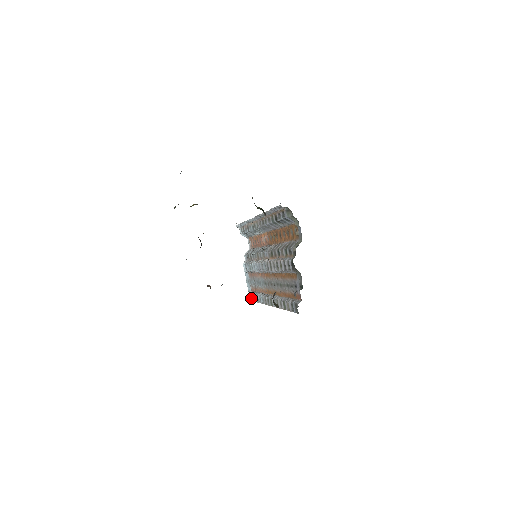
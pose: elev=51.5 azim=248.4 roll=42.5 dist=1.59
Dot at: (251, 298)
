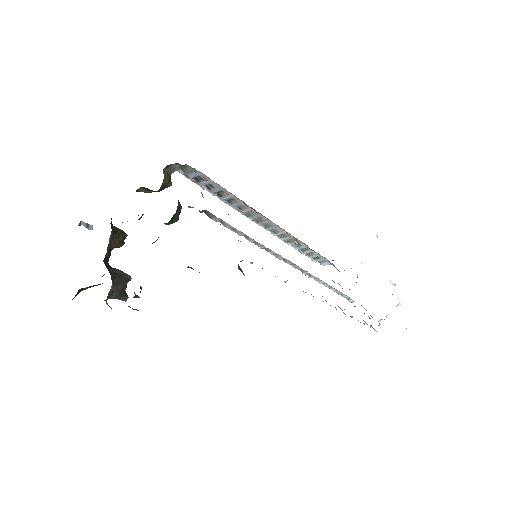
Dot at: (372, 327)
